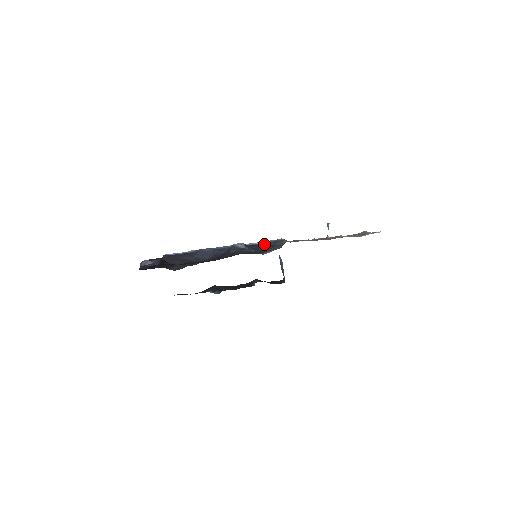
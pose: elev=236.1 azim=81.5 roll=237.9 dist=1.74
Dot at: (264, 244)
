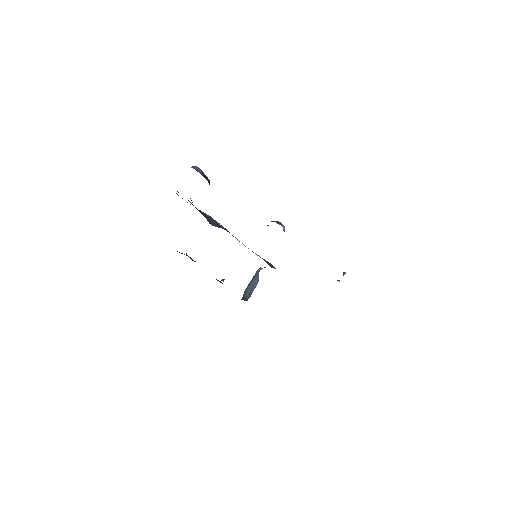
Dot at: occluded
